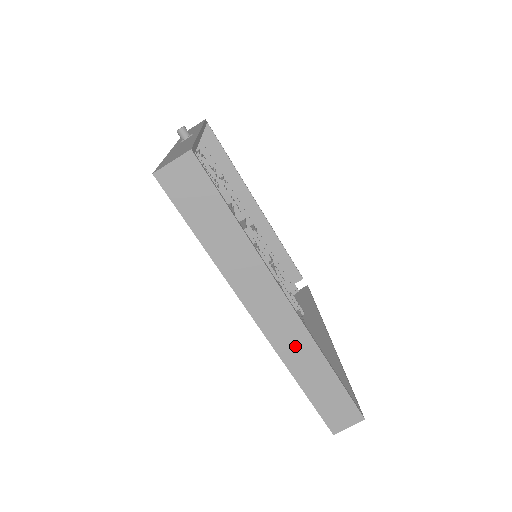
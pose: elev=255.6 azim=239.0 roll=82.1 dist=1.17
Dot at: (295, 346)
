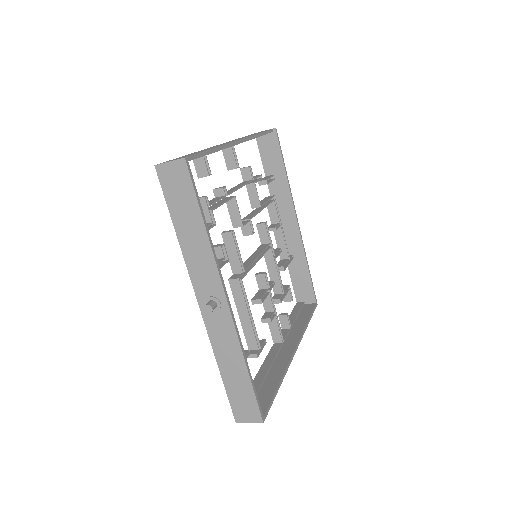
Dot at: occluded
